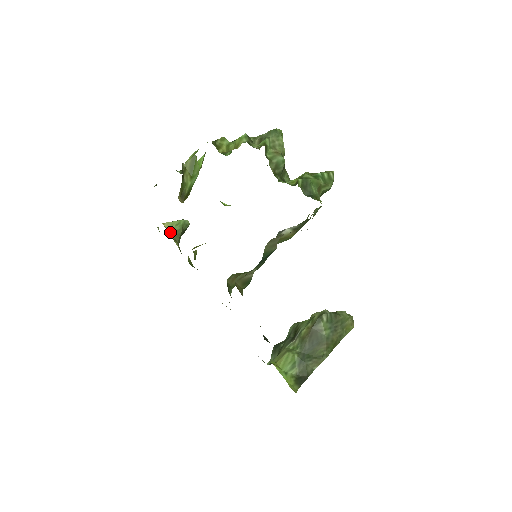
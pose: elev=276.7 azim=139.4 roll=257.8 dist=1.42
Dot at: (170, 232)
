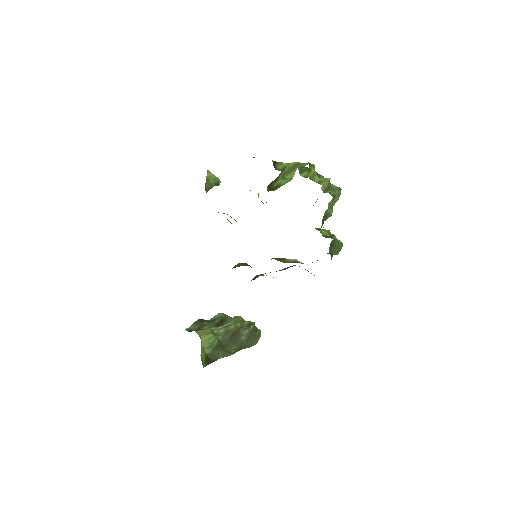
Dot at: (206, 181)
